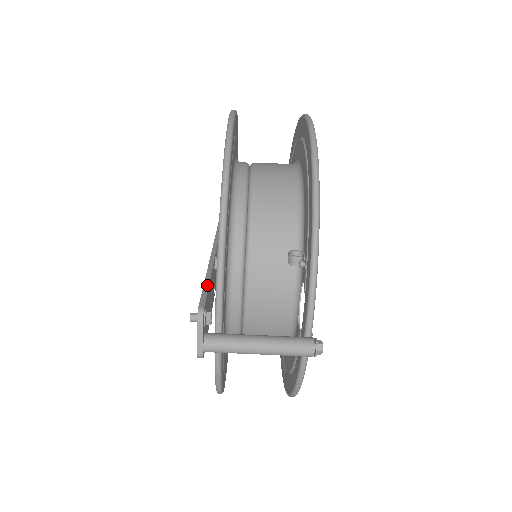
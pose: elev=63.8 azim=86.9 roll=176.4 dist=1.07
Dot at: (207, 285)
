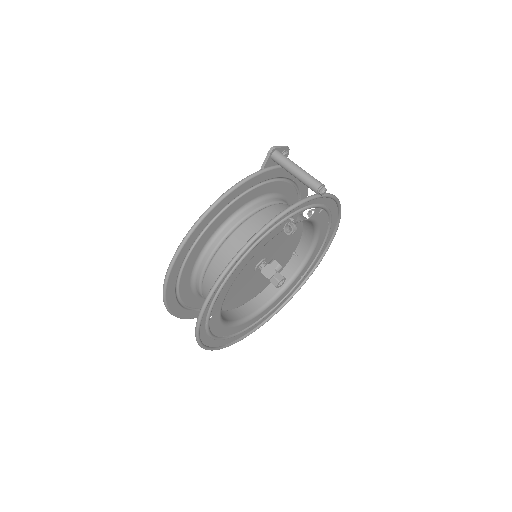
Dot at: occluded
